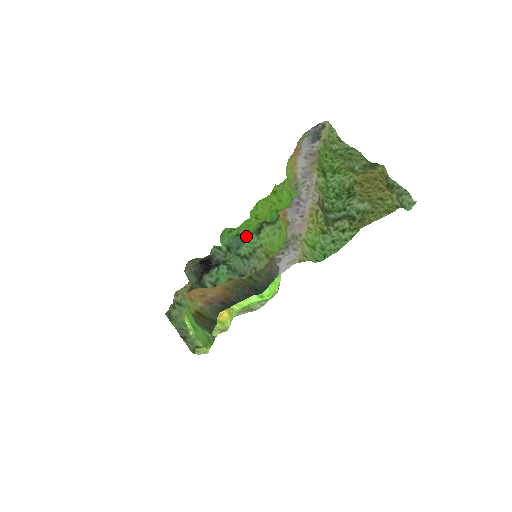
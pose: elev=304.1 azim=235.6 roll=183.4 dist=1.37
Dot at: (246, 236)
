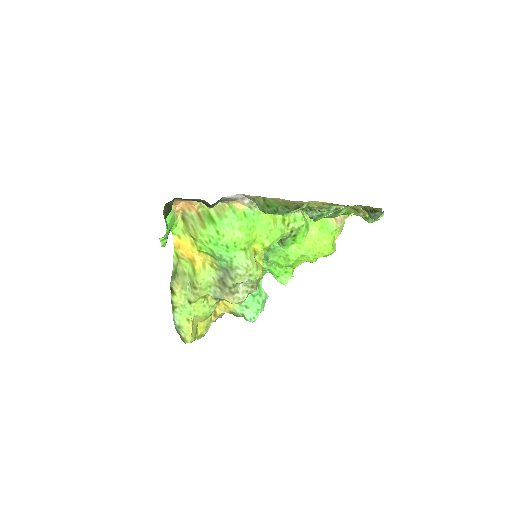
Dot at: (267, 259)
